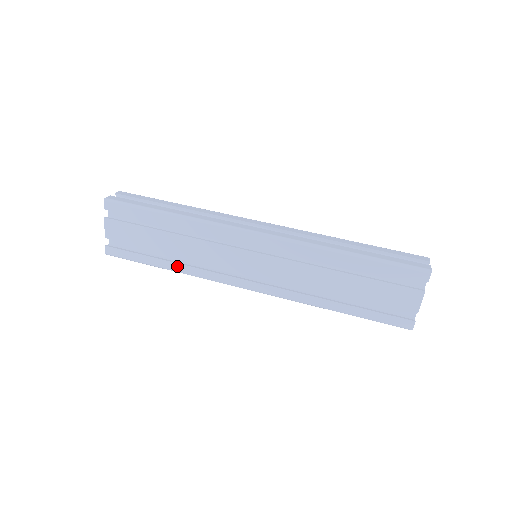
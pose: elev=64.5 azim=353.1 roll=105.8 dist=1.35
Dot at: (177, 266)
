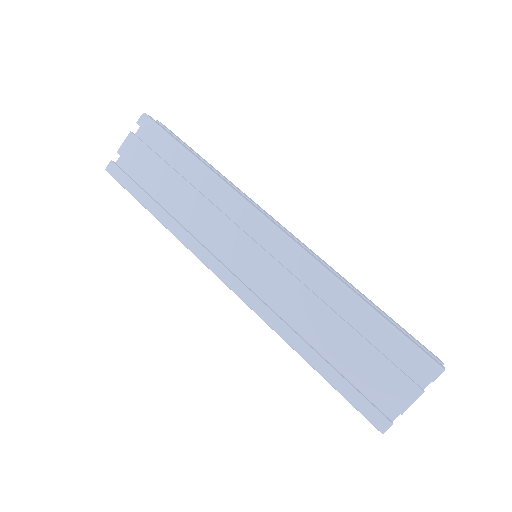
Dot at: (169, 219)
